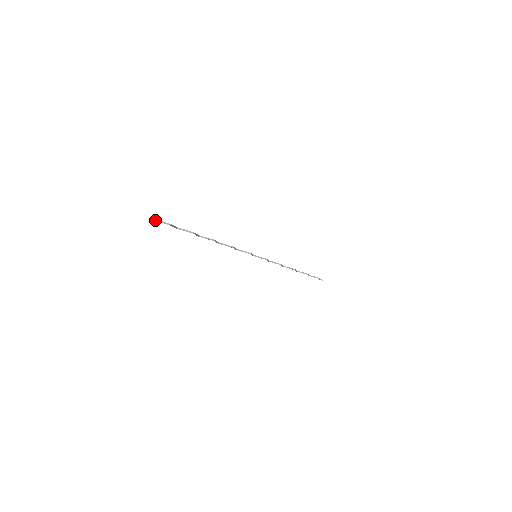
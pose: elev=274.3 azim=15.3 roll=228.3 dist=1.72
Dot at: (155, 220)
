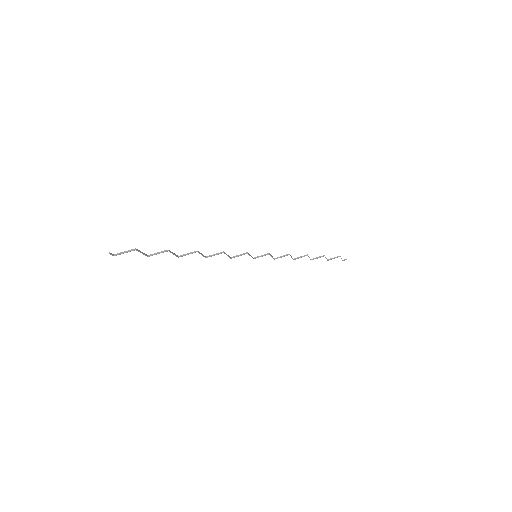
Dot at: (117, 254)
